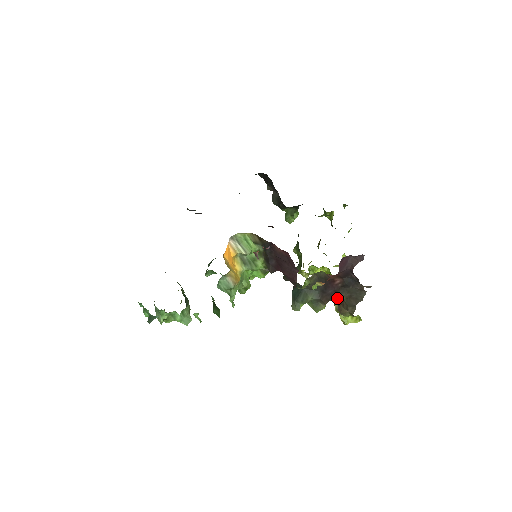
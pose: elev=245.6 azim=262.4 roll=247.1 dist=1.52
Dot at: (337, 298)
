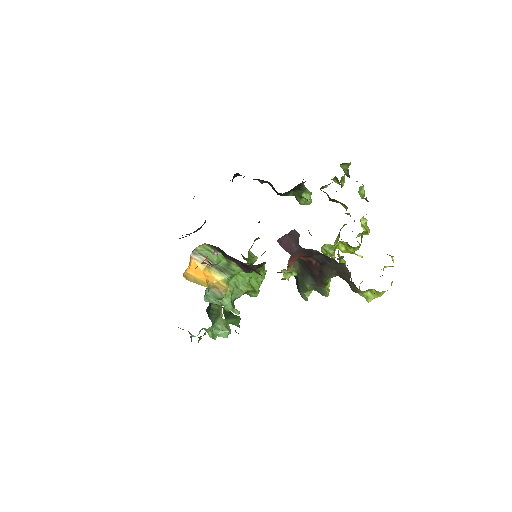
Dot at: (328, 278)
